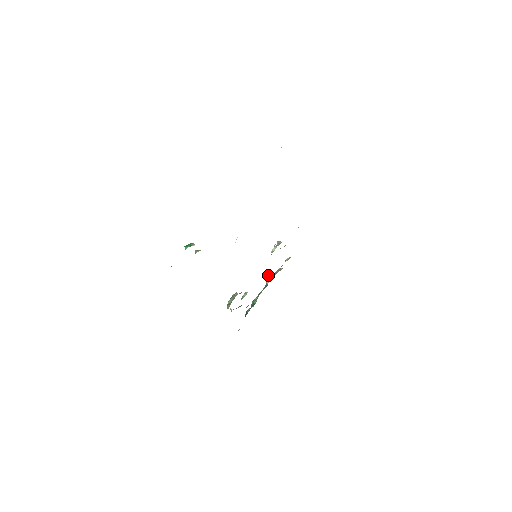
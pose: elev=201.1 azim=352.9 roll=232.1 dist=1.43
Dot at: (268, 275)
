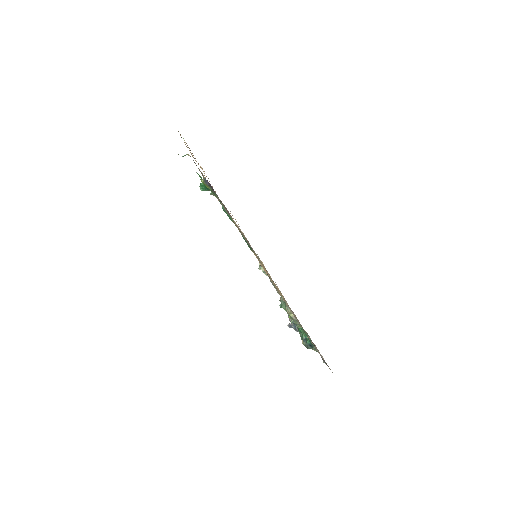
Dot at: (287, 325)
